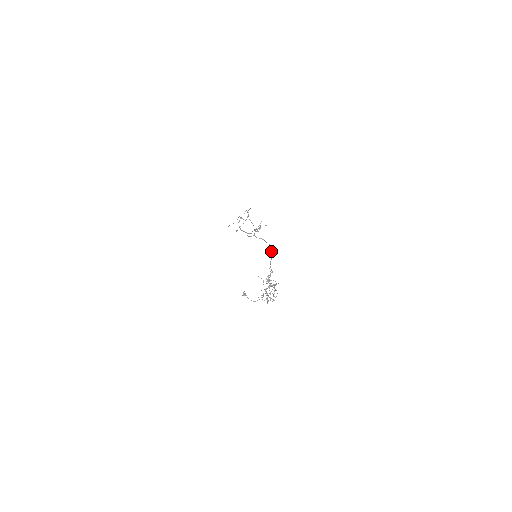
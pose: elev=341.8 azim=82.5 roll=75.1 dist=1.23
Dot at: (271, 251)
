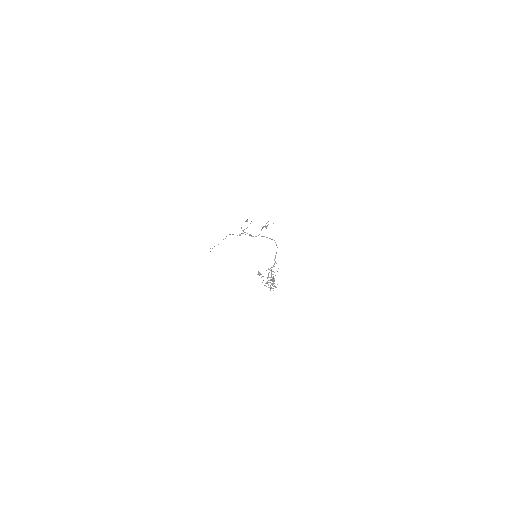
Dot at: (276, 245)
